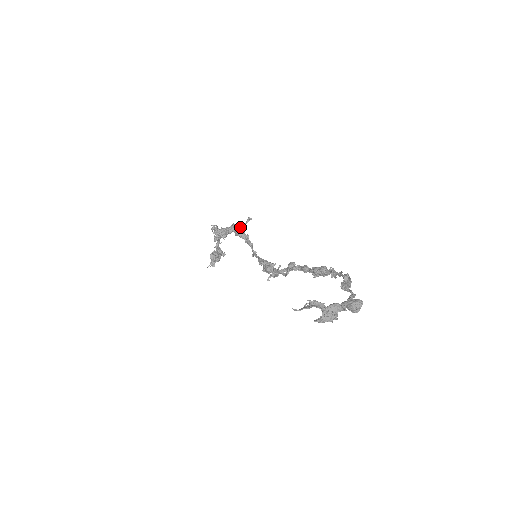
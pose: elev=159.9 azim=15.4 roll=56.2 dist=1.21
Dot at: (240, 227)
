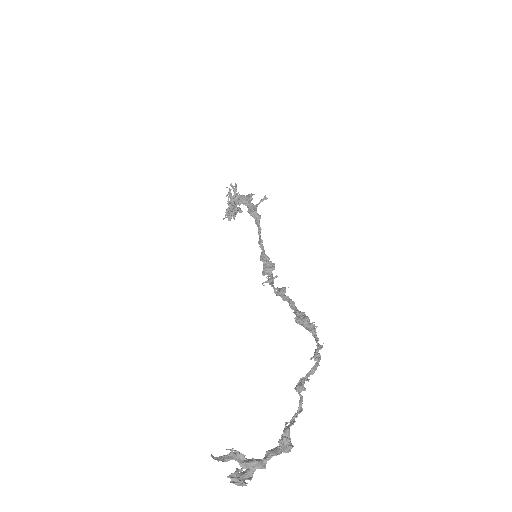
Dot at: (253, 205)
